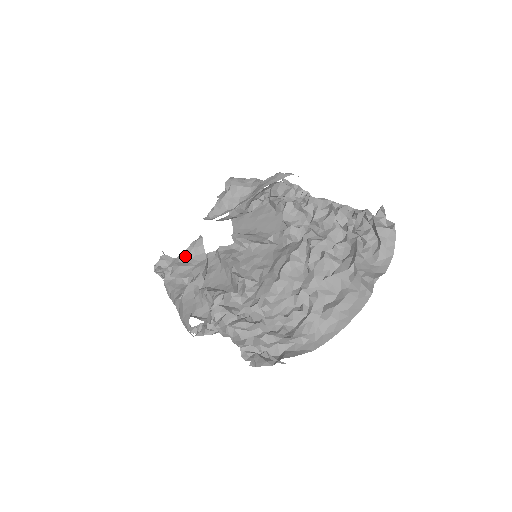
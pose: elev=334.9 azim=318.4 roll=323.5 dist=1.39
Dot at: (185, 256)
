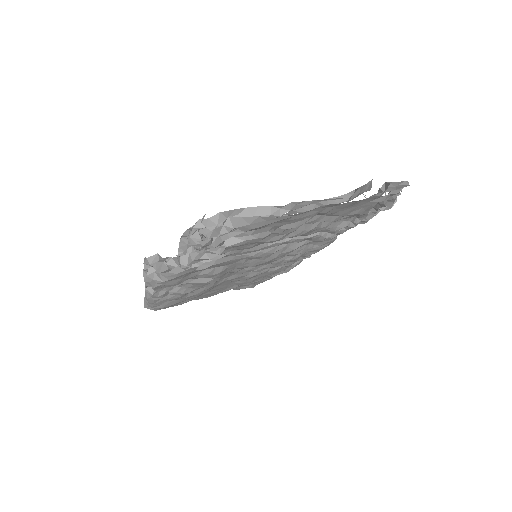
Dot at: occluded
